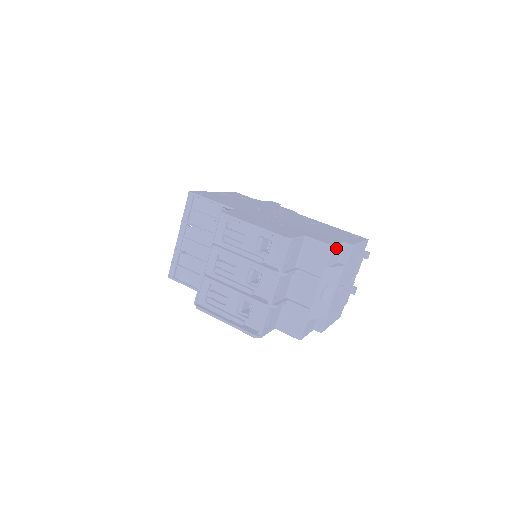
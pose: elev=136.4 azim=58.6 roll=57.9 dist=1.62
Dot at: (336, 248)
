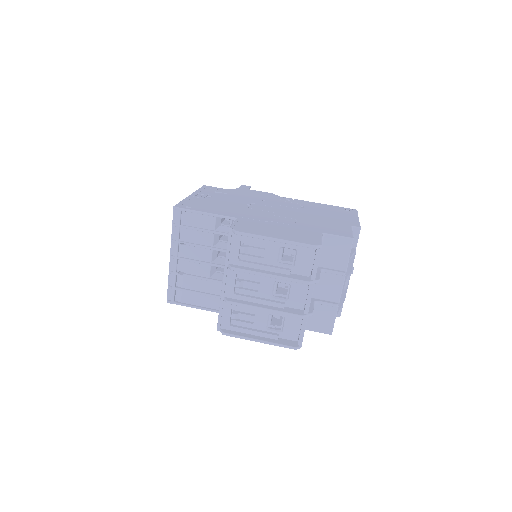
Dot at: occluded
